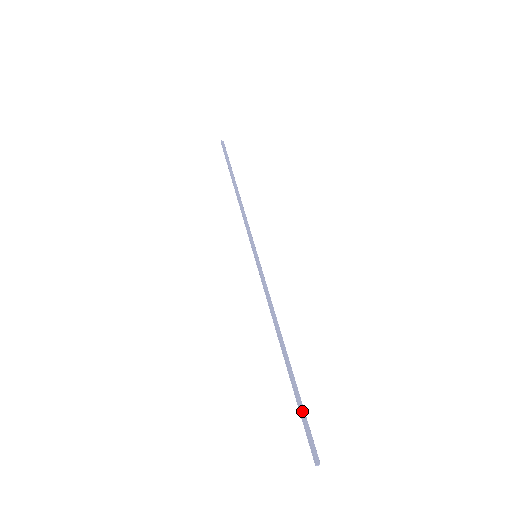
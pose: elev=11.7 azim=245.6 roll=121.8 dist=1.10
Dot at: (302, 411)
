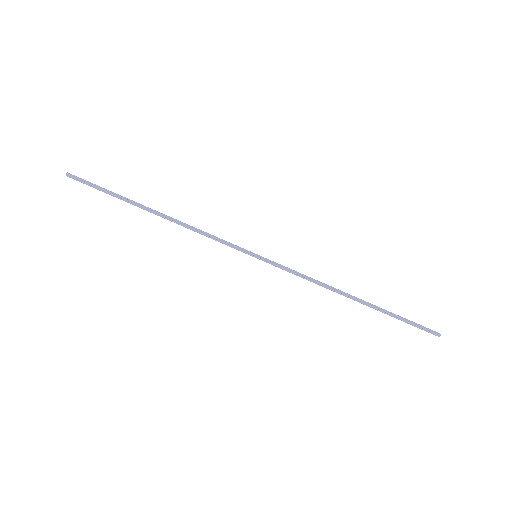
Dot at: (405, 320)
